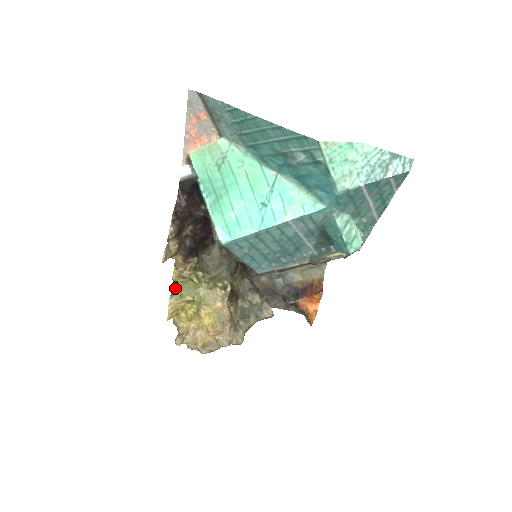
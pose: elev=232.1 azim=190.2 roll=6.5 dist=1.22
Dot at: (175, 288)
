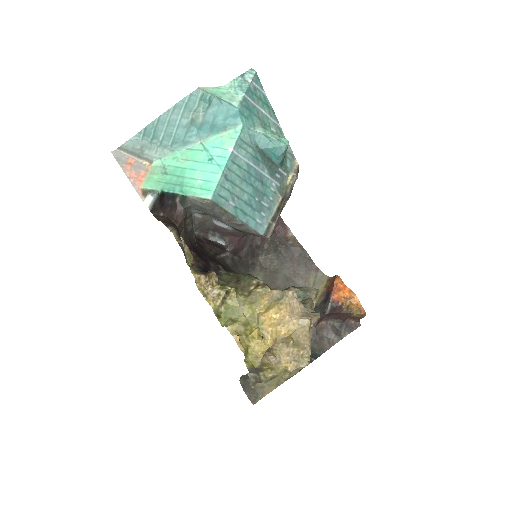
Dot at: (223, 324)
